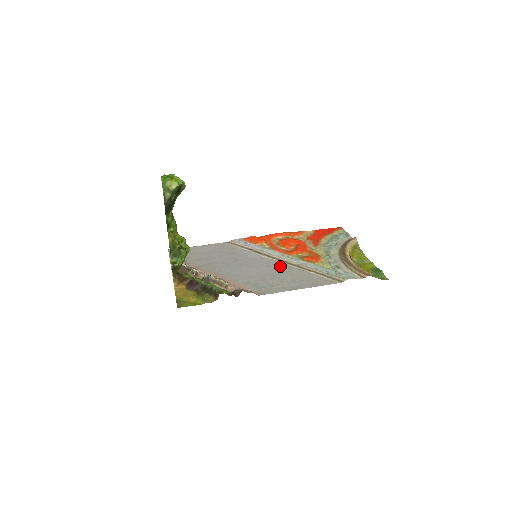
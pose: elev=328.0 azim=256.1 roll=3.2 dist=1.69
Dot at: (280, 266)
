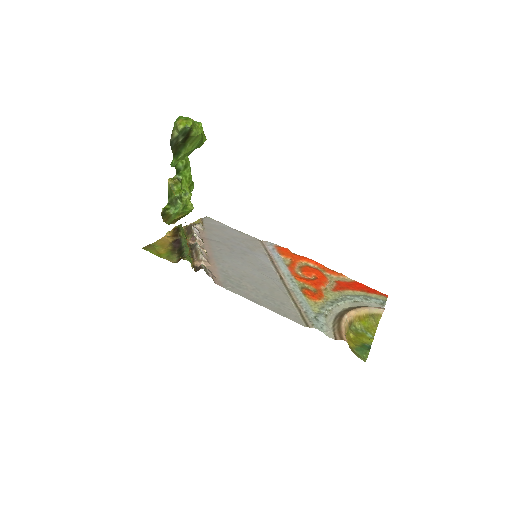
Dot at: (273, 280)
